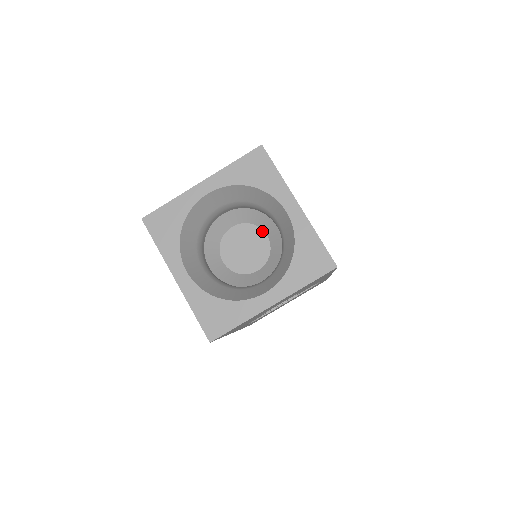
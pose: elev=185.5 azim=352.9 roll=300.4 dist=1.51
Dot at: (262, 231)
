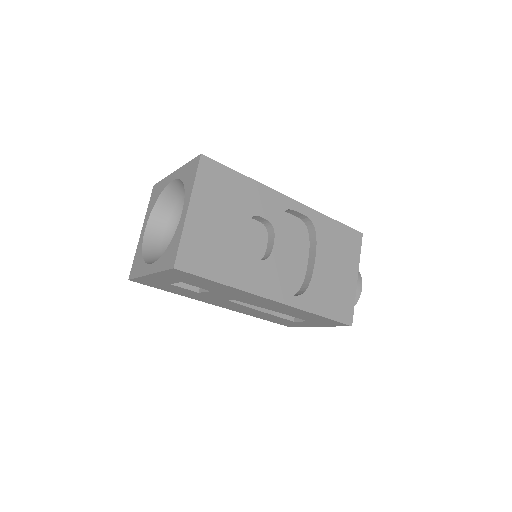
Dot at: occluded
